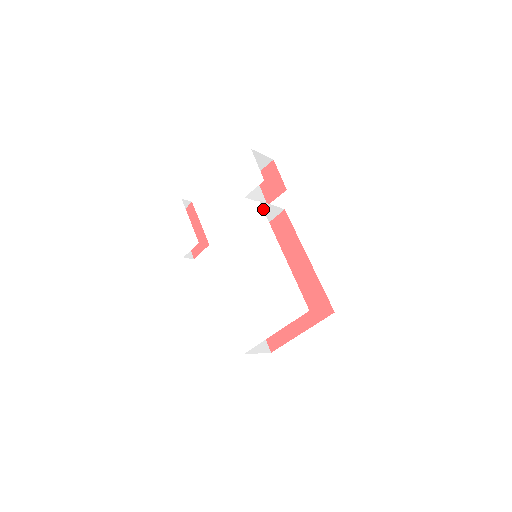
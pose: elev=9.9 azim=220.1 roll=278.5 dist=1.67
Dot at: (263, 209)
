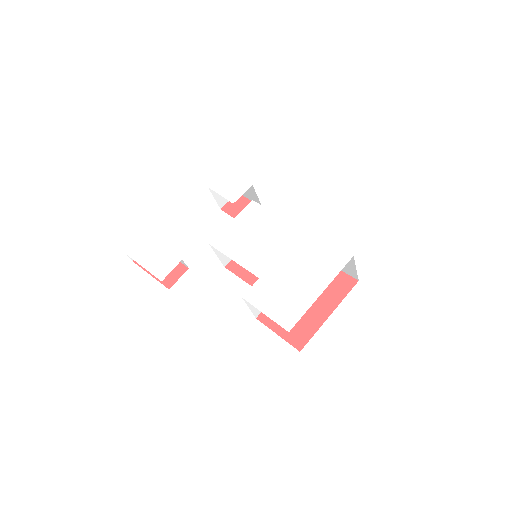
Dot at: occluded
